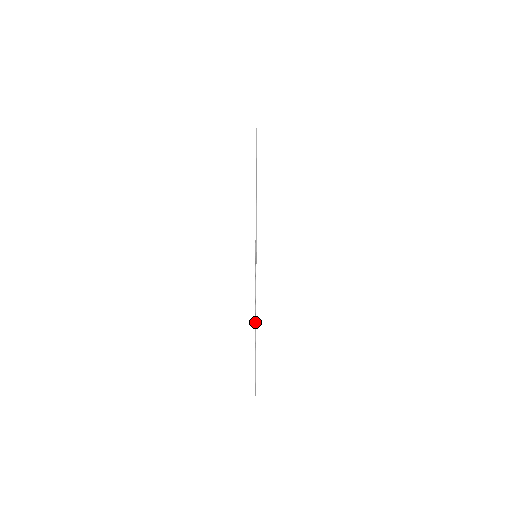
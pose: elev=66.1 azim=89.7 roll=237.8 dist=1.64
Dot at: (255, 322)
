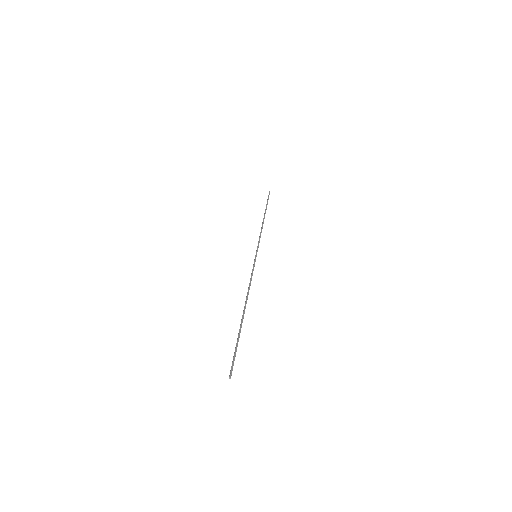
Dot at: (245, 303)
